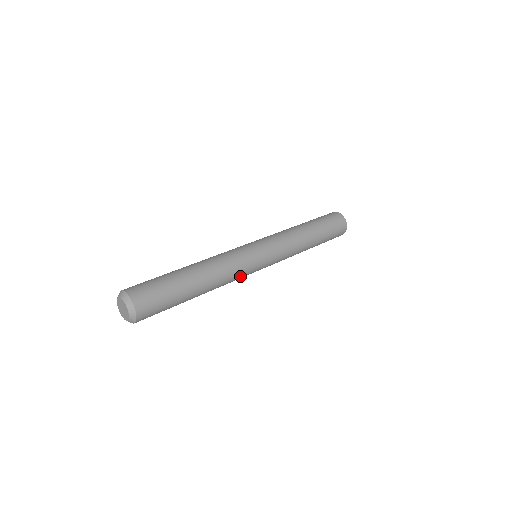
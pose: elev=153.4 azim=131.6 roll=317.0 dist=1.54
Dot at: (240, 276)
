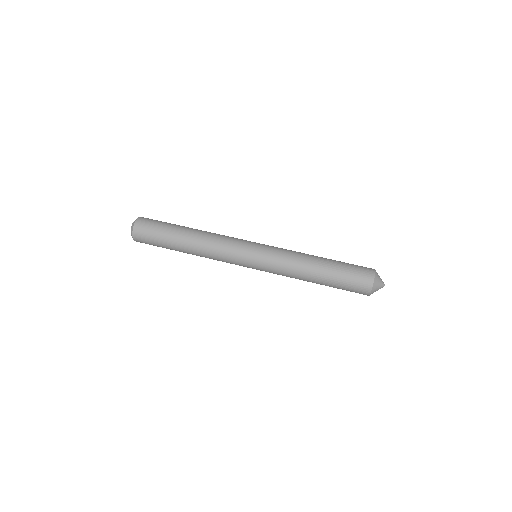
Dot at: (225, 254)
